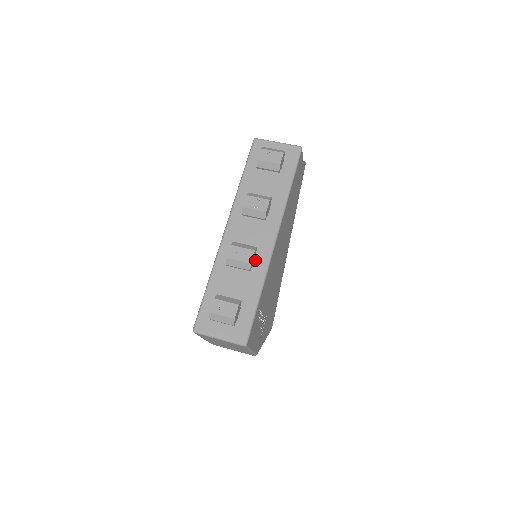
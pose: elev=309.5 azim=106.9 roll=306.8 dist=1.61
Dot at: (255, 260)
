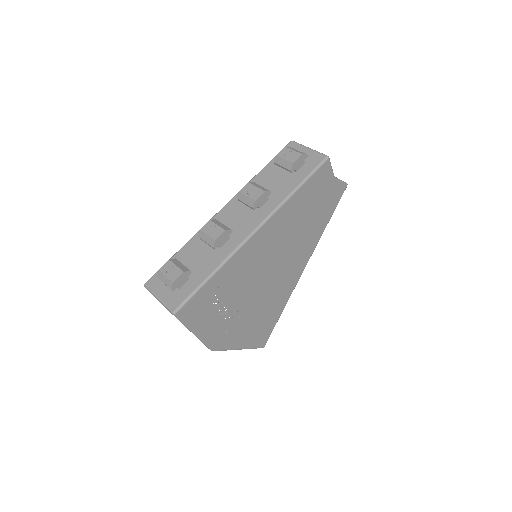
Dot at: (227, 243)
